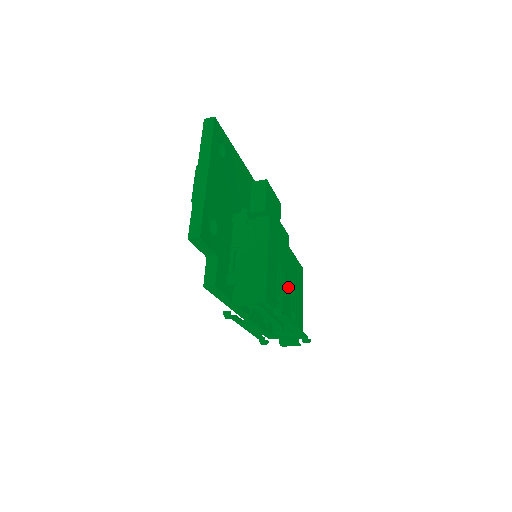
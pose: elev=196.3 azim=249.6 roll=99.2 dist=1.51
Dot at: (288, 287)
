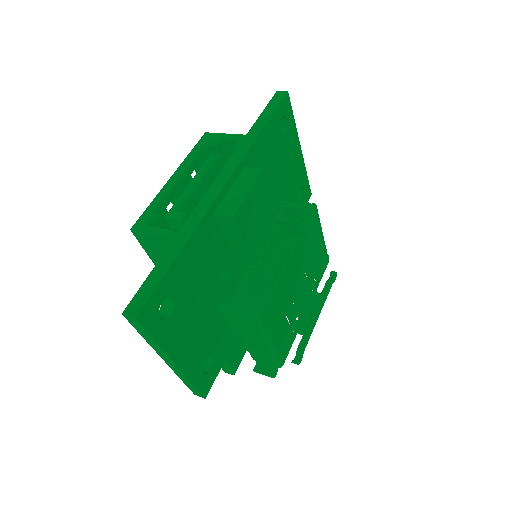
Dot at: (302, 286)
